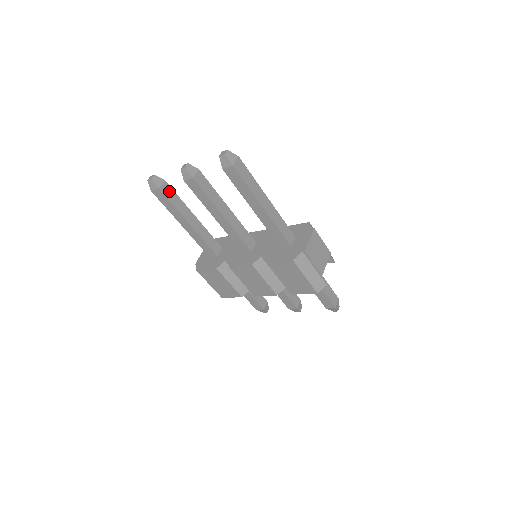
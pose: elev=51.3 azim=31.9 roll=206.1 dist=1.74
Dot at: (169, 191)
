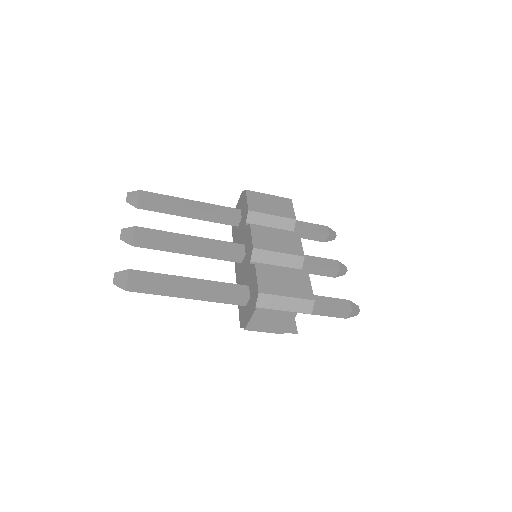
Dot at: (149, 204)
